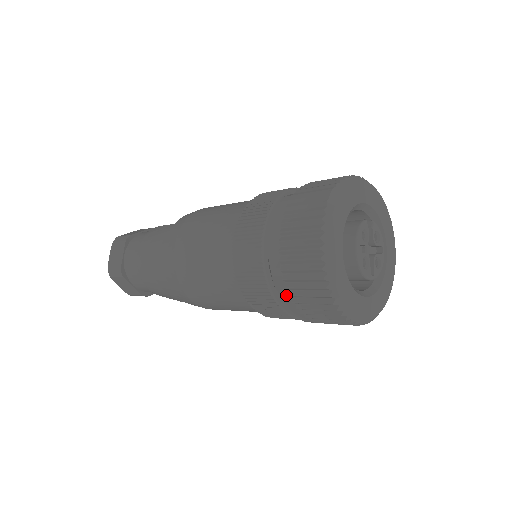
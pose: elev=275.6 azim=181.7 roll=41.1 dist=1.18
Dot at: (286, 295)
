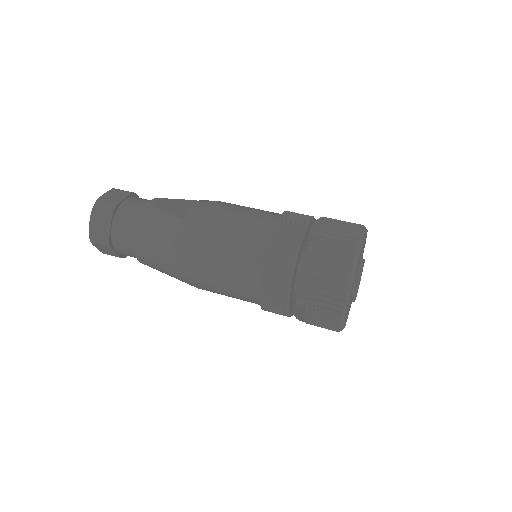
Dot at: (298, 311)
